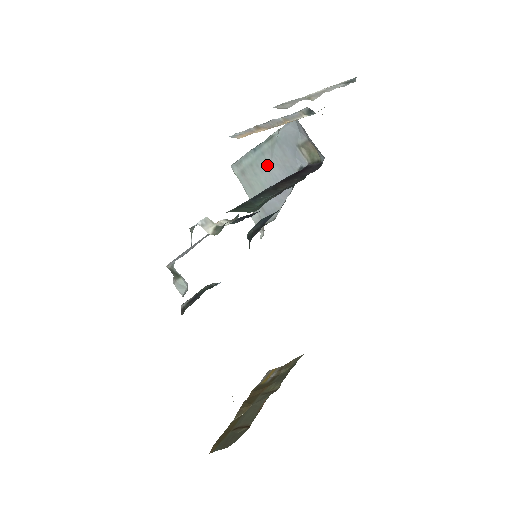
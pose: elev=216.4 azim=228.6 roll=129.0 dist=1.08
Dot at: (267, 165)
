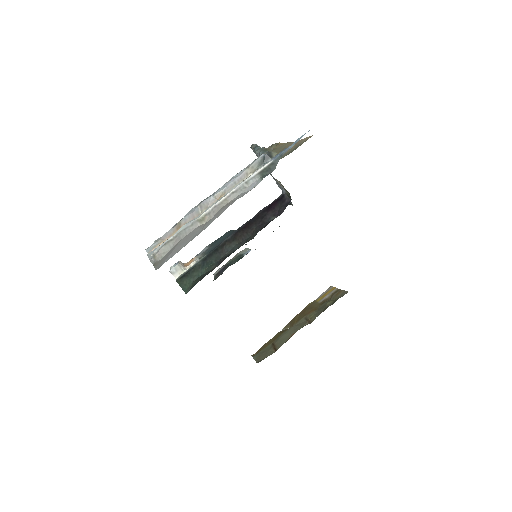
Dot at: occluded
